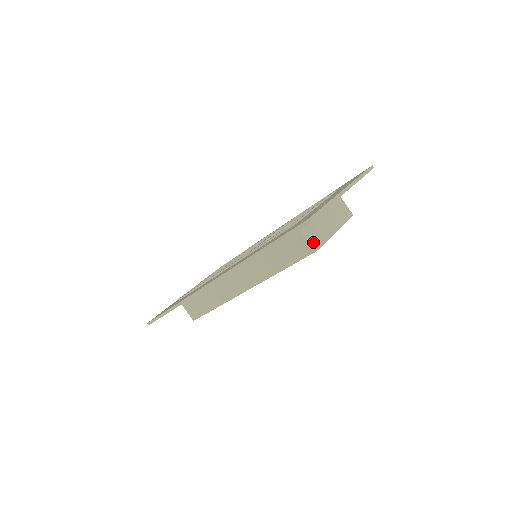
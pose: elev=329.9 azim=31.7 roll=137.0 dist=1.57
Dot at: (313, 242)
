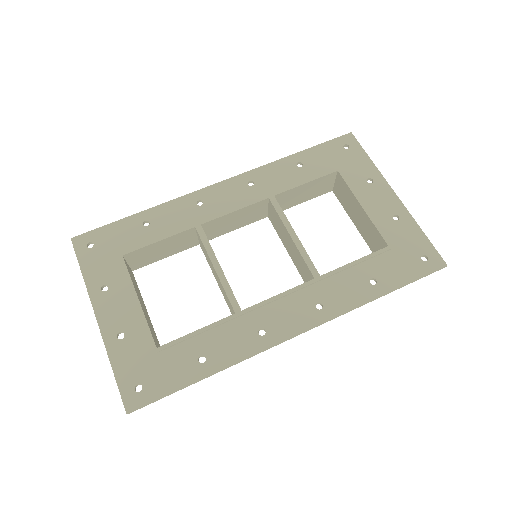
Dot at: occluded
